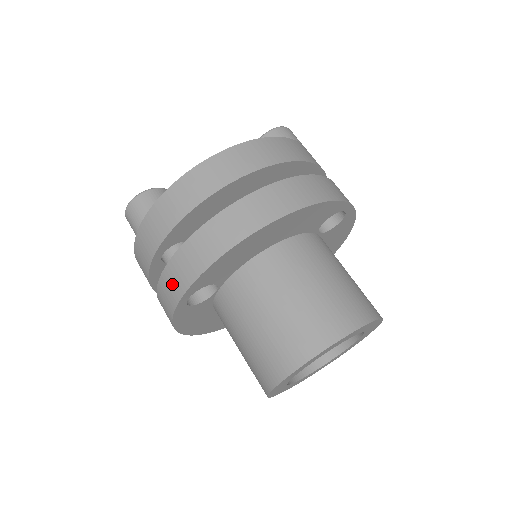
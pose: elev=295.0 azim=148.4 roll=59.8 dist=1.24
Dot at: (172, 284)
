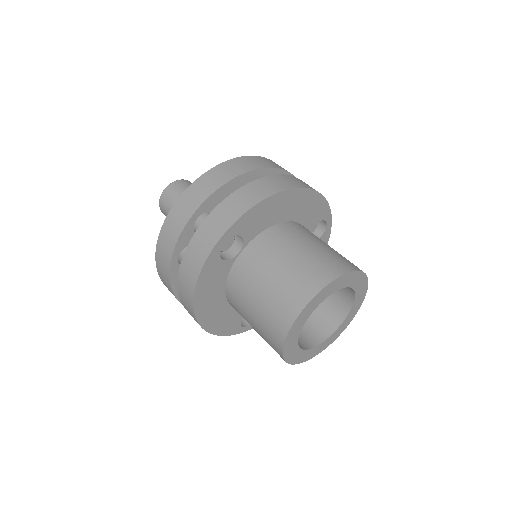
Dot at: (213, 228)
